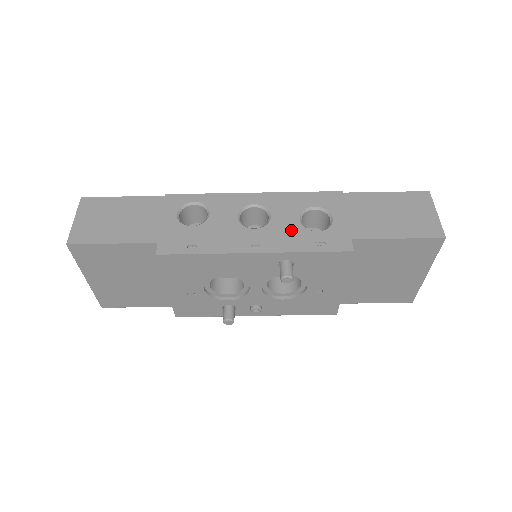
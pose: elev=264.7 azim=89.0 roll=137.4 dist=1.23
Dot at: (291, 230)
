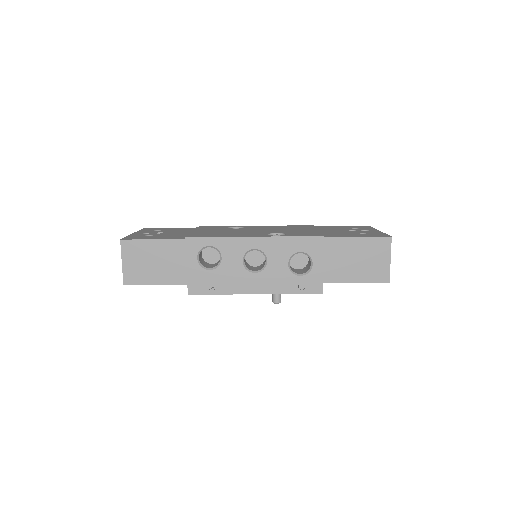
Dot at: (281, 275)
